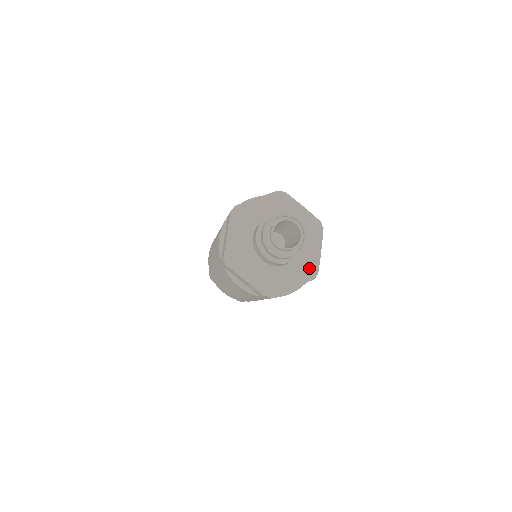
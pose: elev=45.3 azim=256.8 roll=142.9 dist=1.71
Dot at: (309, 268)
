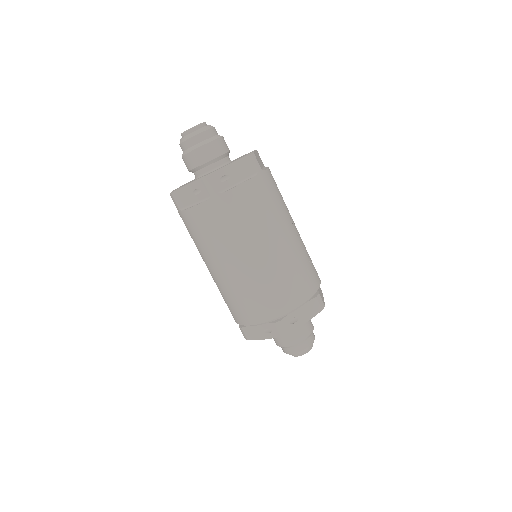
Dot at: occluded
